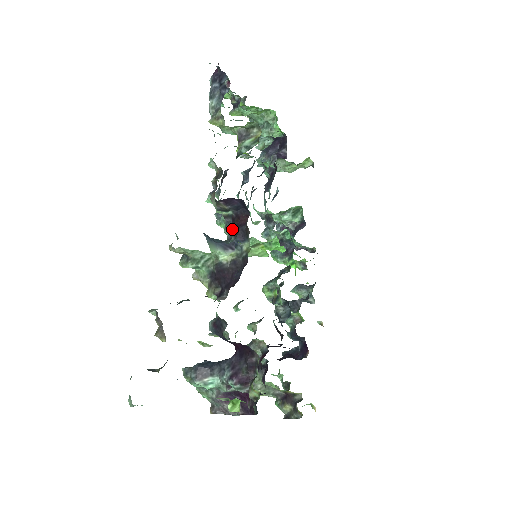
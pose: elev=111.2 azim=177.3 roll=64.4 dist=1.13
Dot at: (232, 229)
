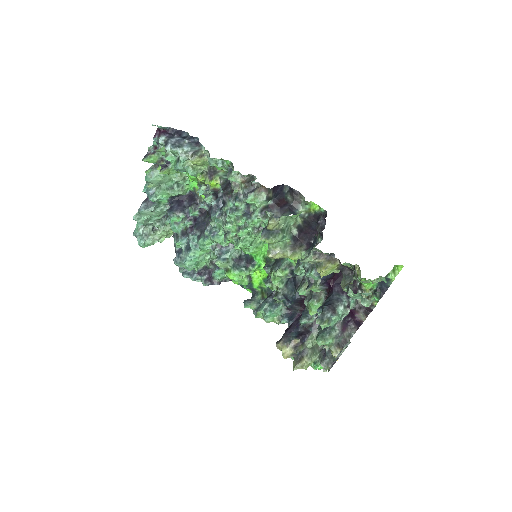
Dot at: (276, 212)
